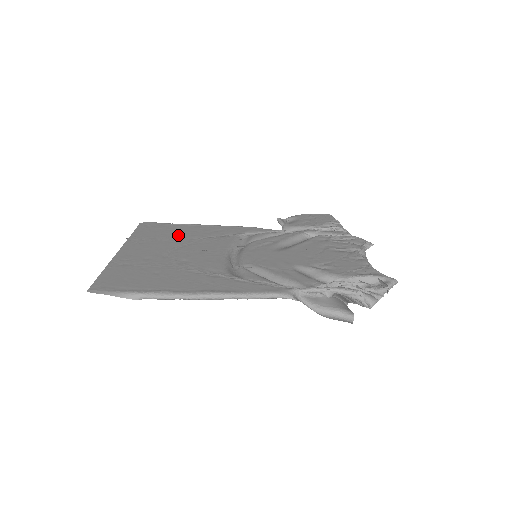
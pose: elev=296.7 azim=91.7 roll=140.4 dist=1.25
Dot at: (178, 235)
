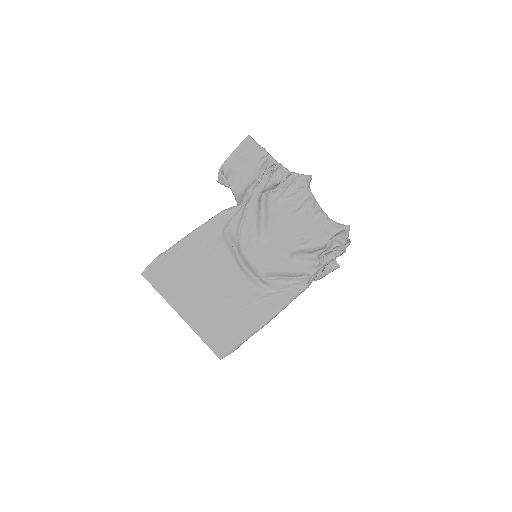
Dot at: (188, 272)
